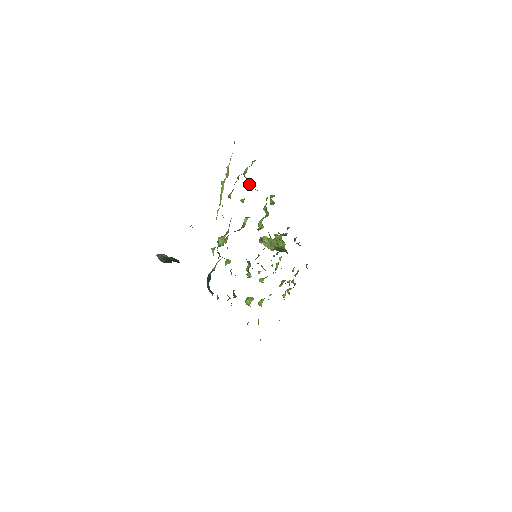
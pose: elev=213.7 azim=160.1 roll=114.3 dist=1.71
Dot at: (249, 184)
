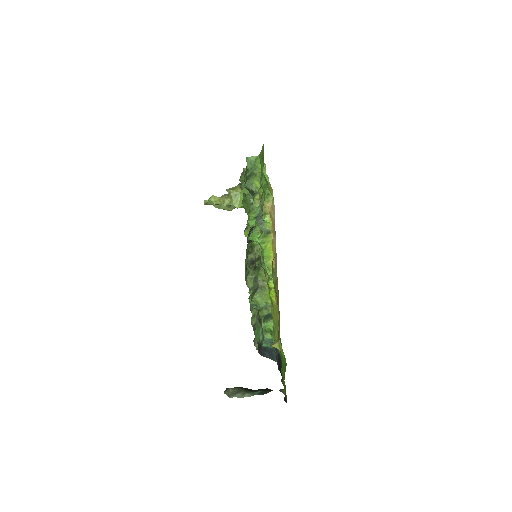
Dot at: (252, 194)
